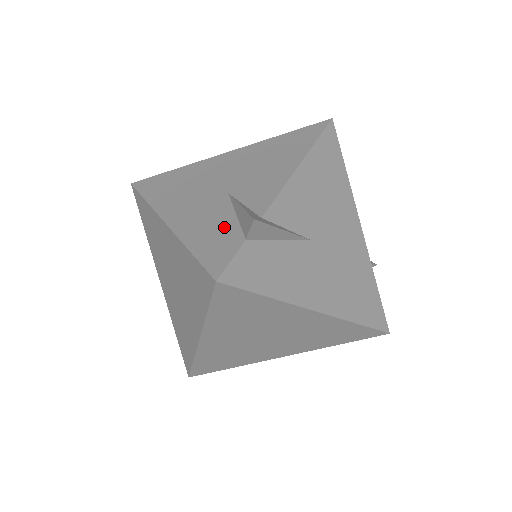
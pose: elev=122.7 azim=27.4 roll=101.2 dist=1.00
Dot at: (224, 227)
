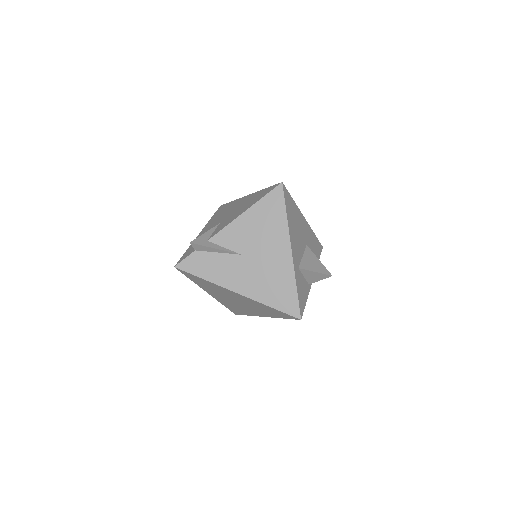
Dot at: occluded
